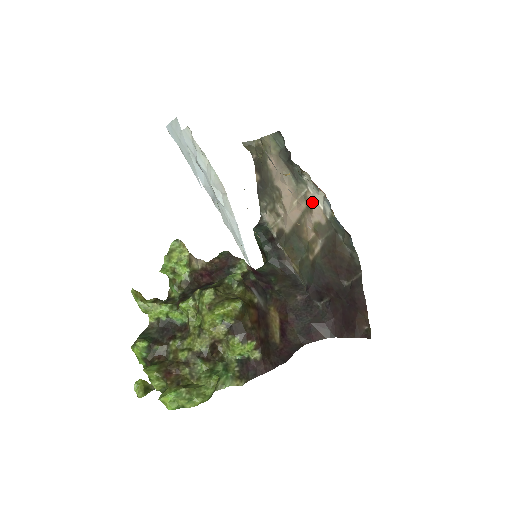
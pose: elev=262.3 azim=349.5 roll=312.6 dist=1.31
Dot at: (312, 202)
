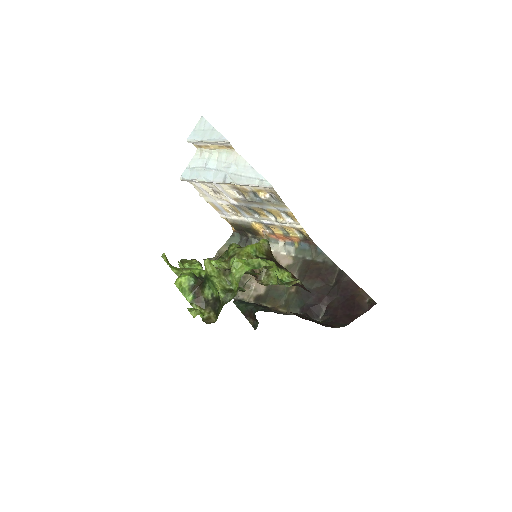
Dot at: (276, 256)
